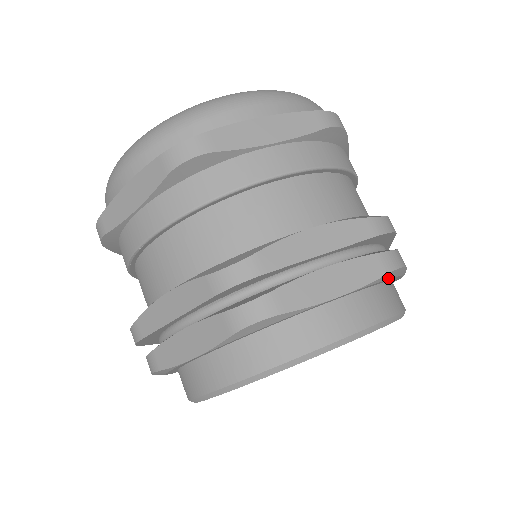
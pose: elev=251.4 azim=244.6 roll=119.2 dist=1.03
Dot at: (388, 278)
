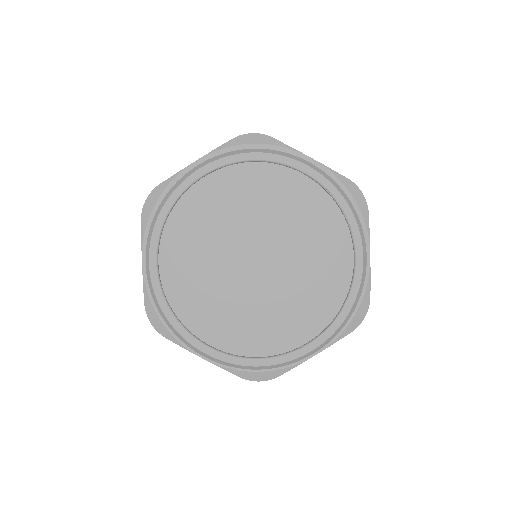
Dot at: (350, 191)
